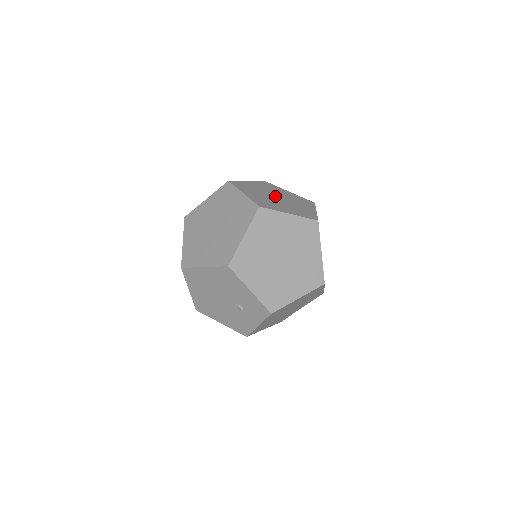
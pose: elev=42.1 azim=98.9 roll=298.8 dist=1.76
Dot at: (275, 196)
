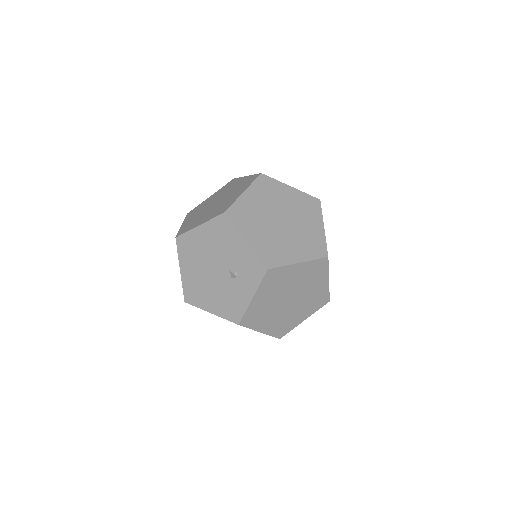
Dot at: occluded
